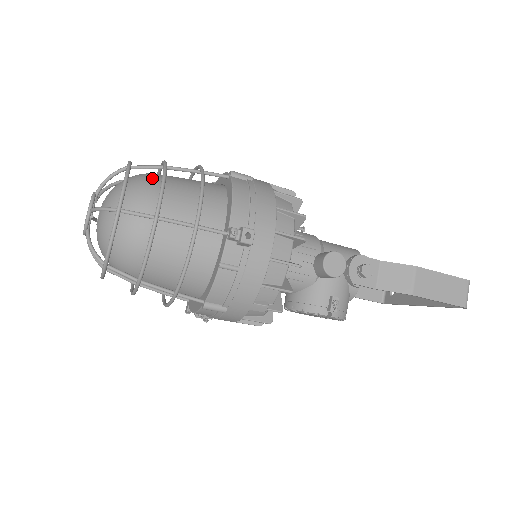
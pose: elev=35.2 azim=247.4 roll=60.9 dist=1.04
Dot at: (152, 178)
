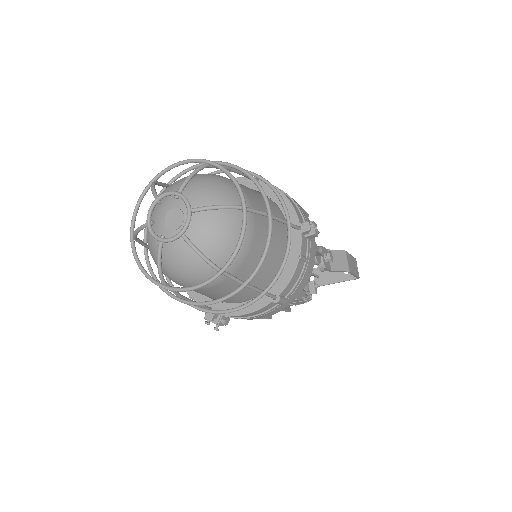
Dot at: (226, 178)
